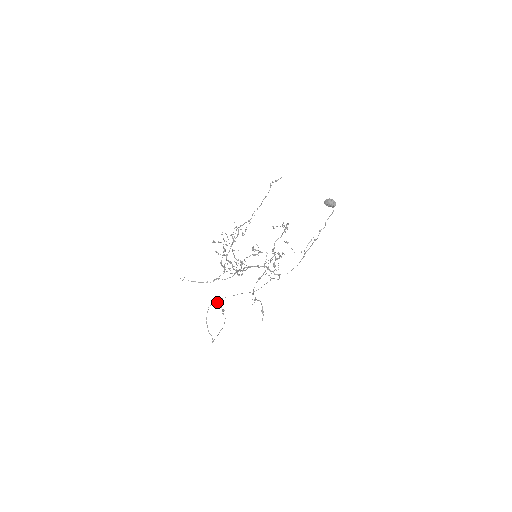
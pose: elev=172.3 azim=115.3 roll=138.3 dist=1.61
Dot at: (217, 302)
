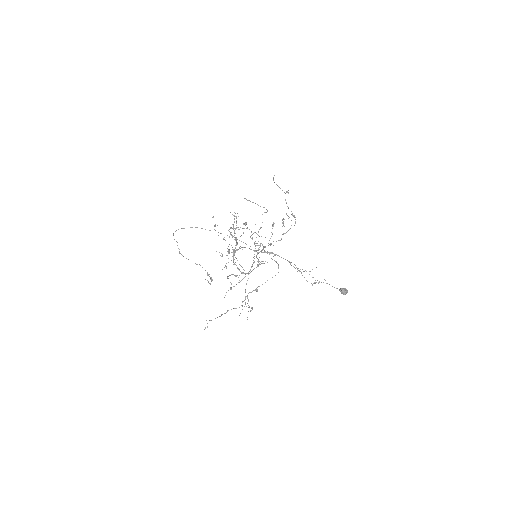
Dot at: occluded
